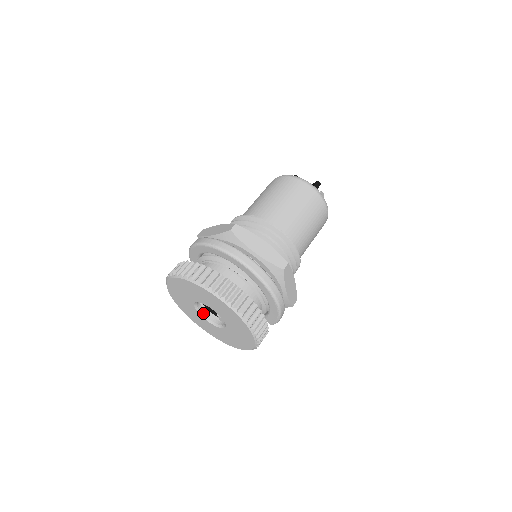
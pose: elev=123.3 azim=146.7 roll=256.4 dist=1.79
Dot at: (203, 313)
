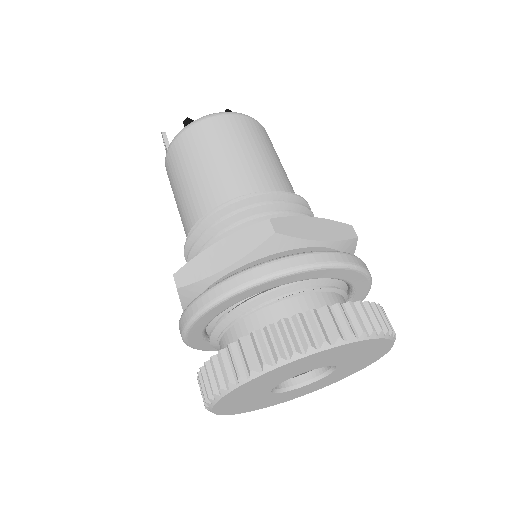
Dot at: (276, 387)
